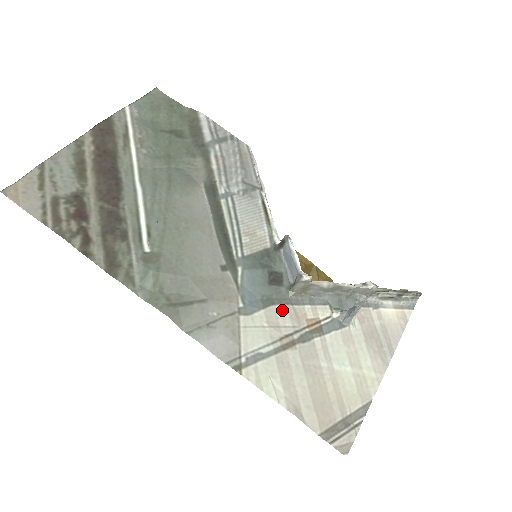
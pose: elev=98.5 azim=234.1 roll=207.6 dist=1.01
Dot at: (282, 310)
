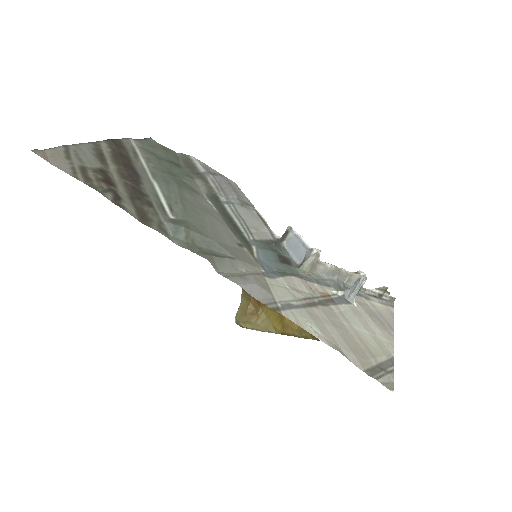
Dot at: (298, 281)
